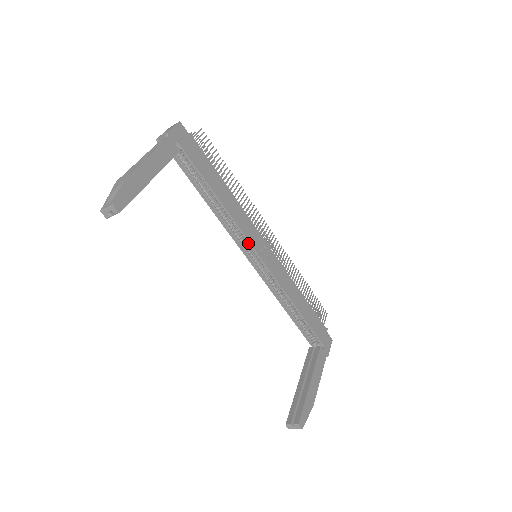
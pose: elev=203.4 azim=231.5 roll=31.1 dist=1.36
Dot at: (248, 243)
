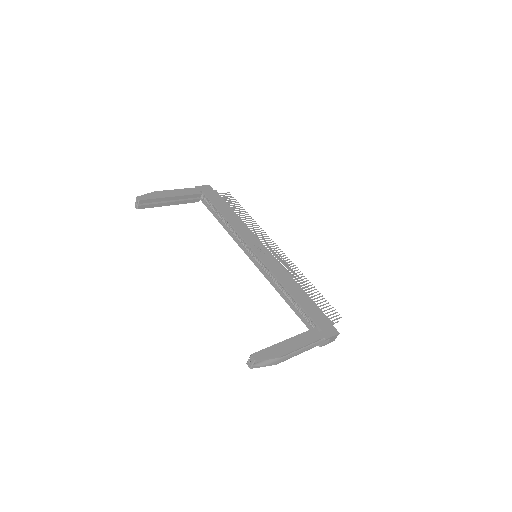
Dot at: (248, 246)
